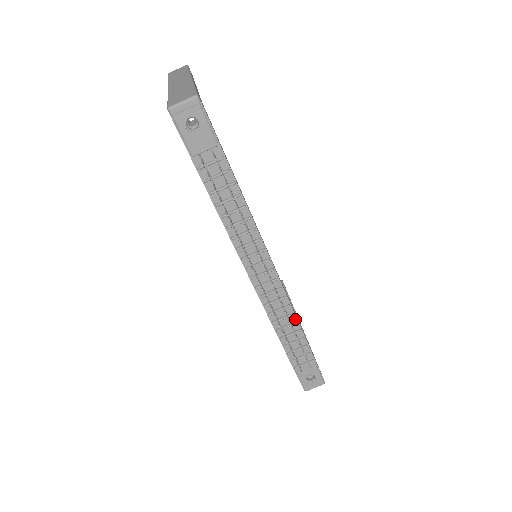
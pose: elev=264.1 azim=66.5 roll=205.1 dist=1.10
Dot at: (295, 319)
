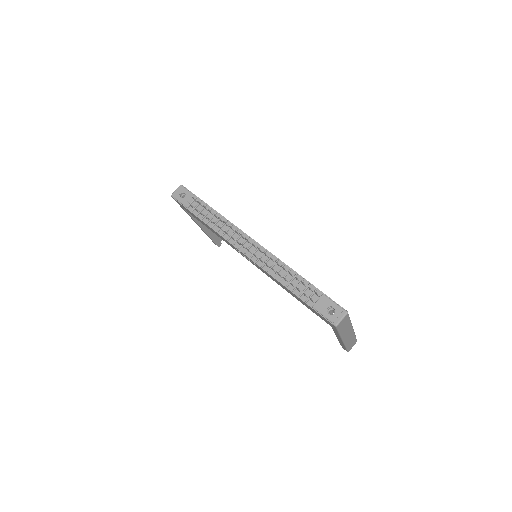
Dot at: (289, 268)
